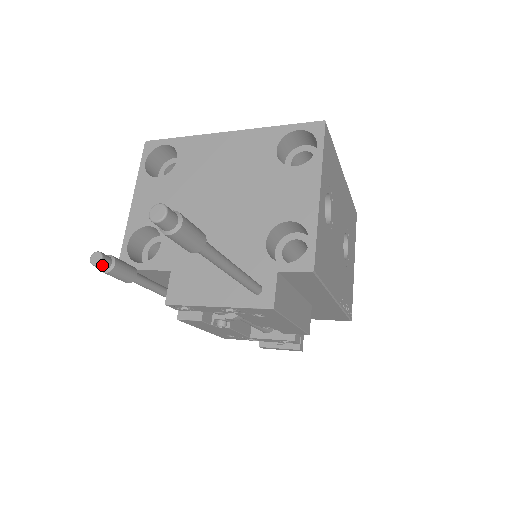
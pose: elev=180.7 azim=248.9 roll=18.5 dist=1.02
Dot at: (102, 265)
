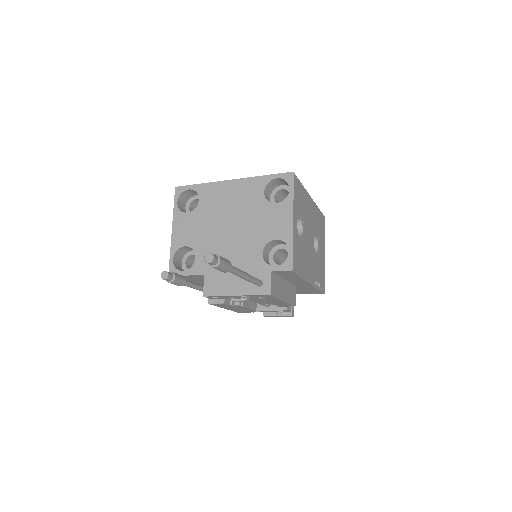
Dot at: (168, 279)
